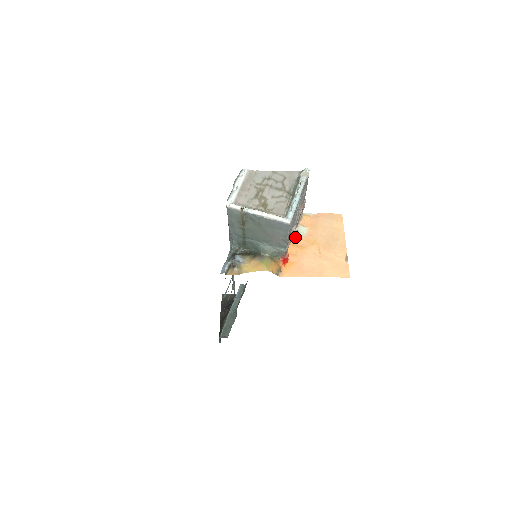
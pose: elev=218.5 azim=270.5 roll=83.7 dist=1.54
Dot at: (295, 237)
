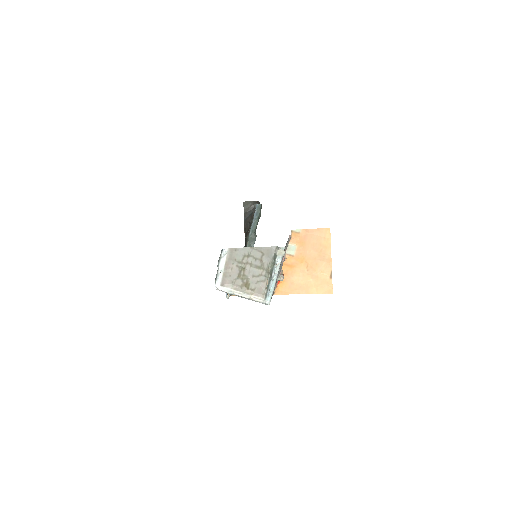
Dot at: occluded
